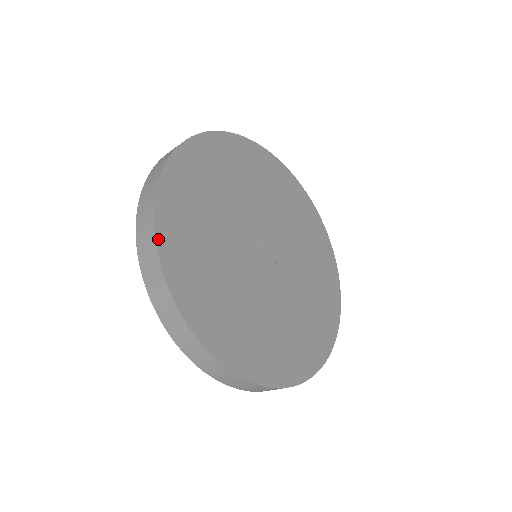
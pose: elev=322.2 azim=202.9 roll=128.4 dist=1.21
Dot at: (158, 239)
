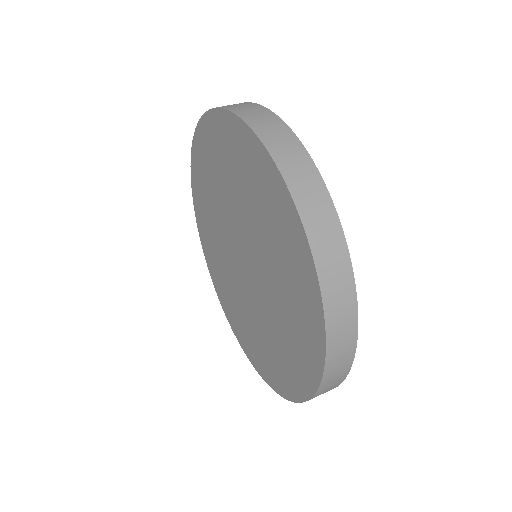
Dot at: (315, 168)
